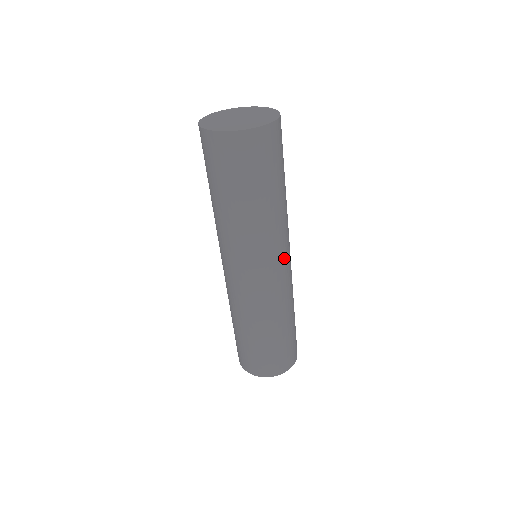
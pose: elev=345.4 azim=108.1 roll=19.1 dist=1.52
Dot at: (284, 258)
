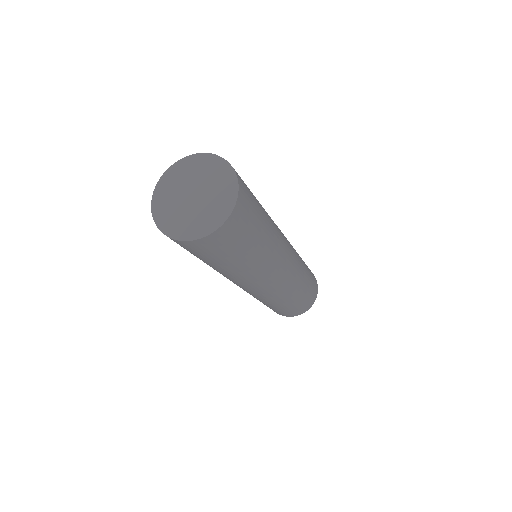
Dot at: (261, 286)
